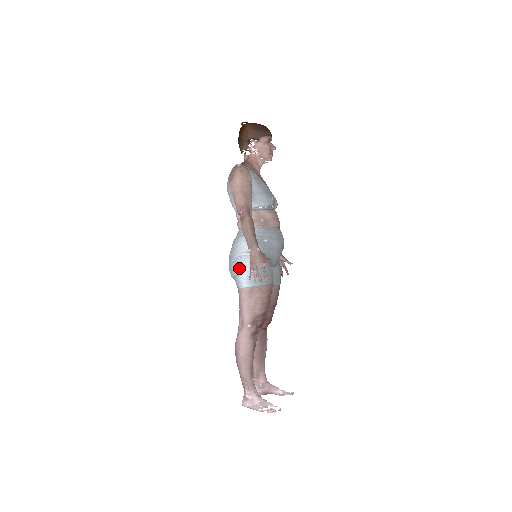
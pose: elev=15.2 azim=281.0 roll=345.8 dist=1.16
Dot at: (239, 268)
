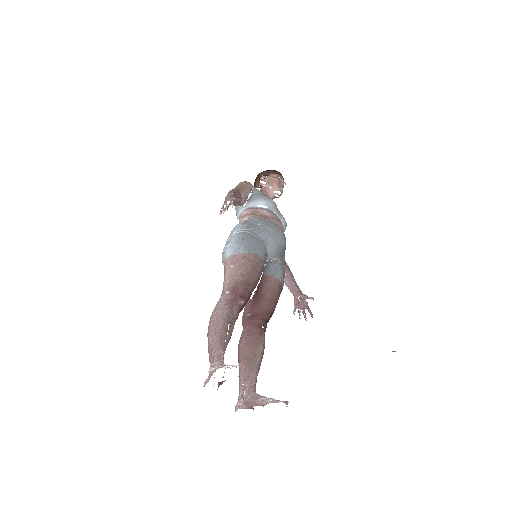
Dot at: (226, 244)
